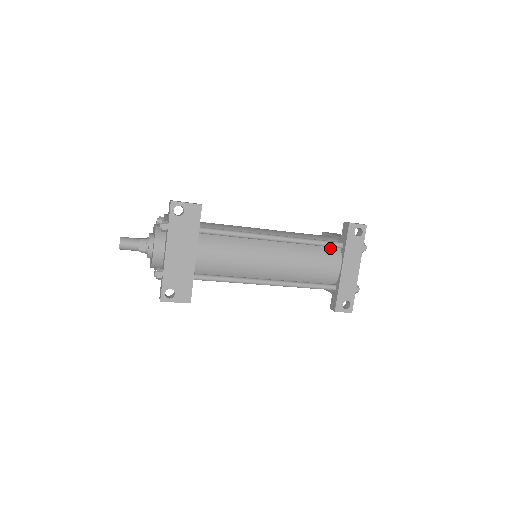
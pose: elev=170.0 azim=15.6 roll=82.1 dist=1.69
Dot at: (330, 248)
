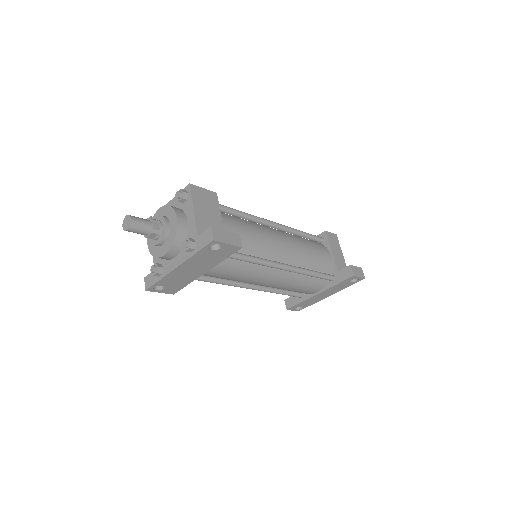
Dot at: occluded
